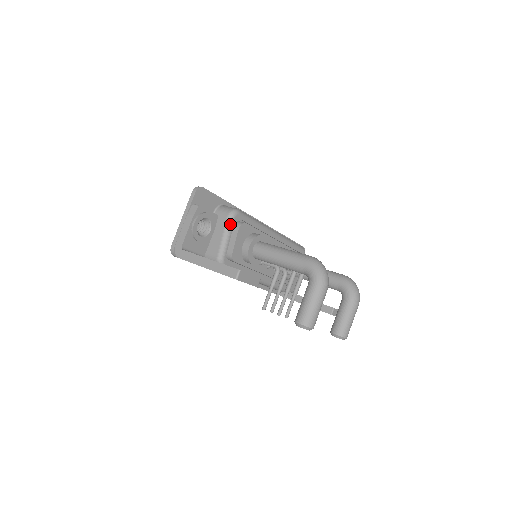
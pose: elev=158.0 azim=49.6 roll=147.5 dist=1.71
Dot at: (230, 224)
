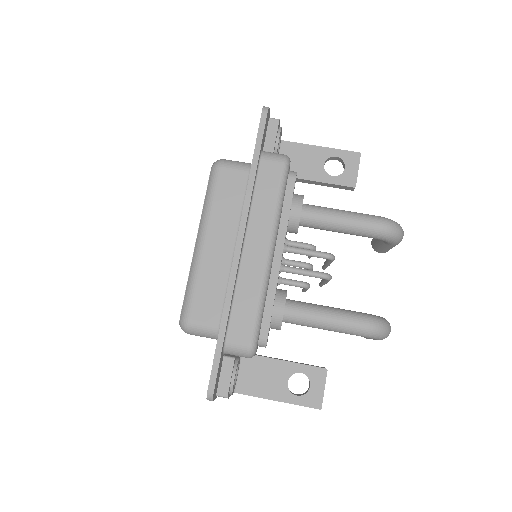
Dot at: occluded
